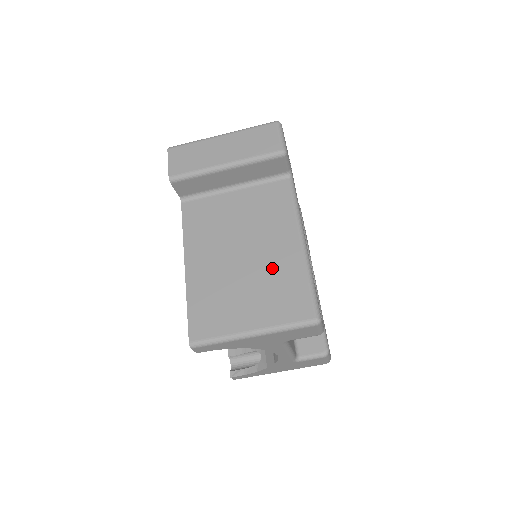
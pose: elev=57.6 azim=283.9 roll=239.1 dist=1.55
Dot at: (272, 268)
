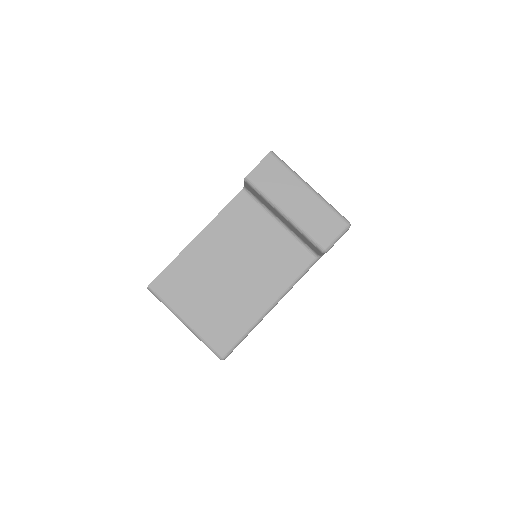
Dot at: (237, 301)
